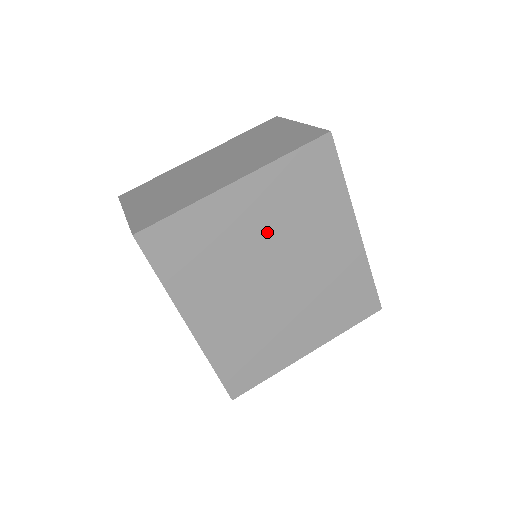
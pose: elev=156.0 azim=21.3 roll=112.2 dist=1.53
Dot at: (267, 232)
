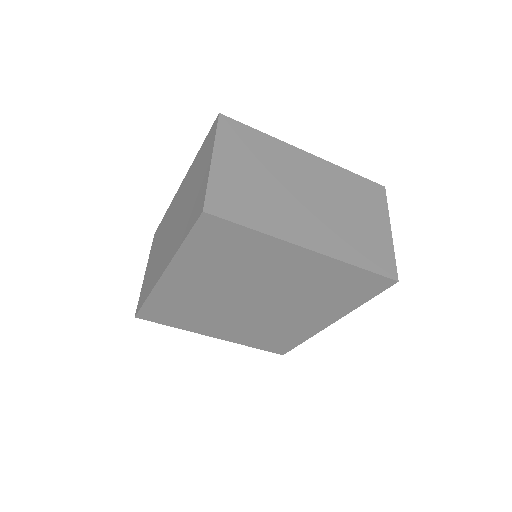
Dot at: (284, 282)
